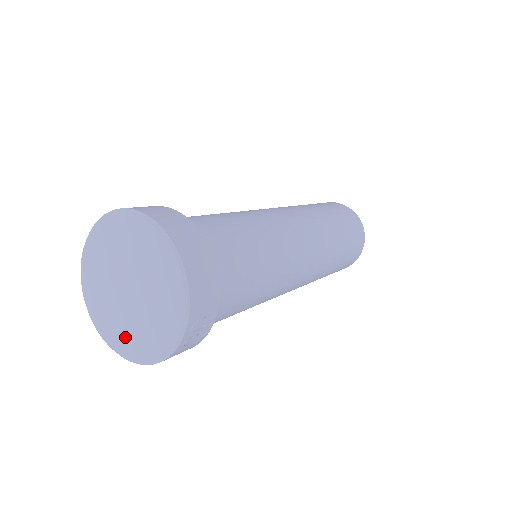
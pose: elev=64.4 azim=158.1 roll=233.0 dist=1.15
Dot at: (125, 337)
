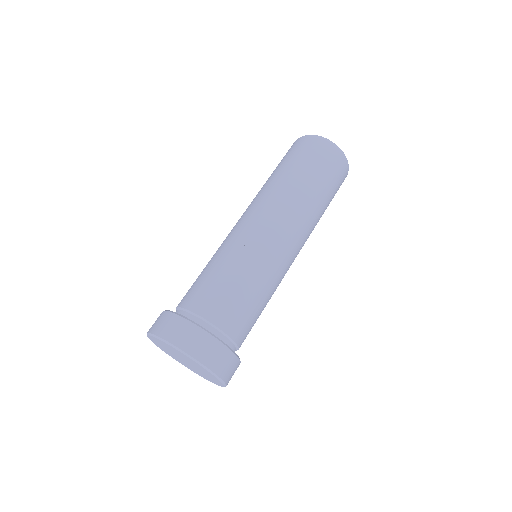
Dot at: (182, 363)
